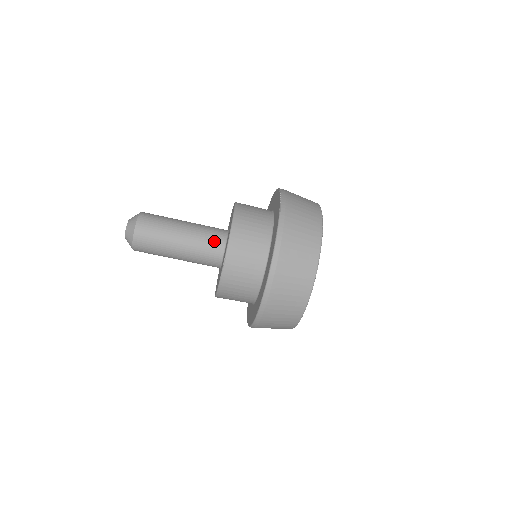
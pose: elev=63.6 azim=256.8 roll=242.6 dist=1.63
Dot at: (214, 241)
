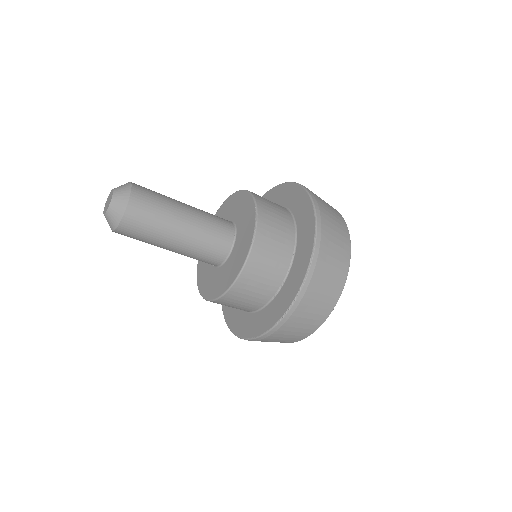
Dot at: (209, 260)
